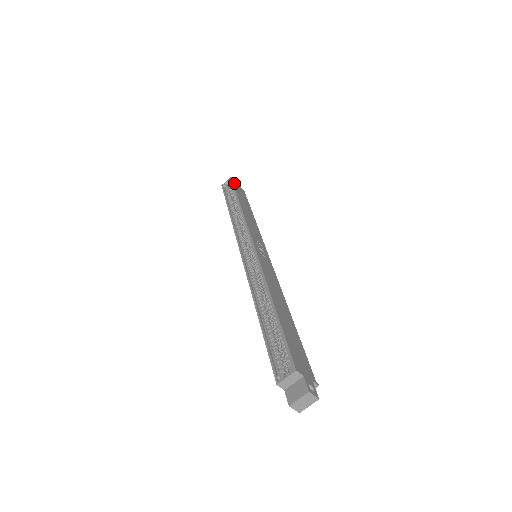
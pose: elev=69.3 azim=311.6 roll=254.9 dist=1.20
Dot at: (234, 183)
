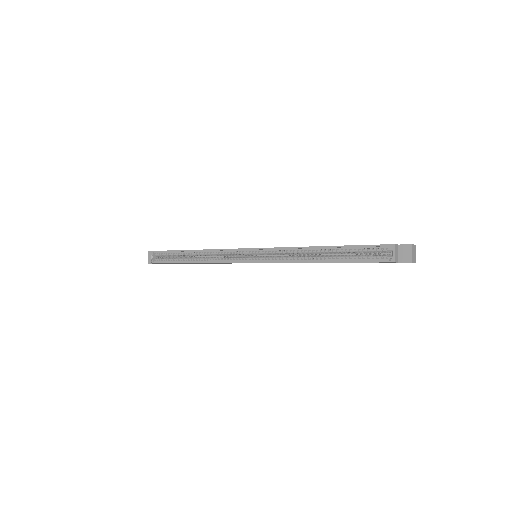
Dot at: (159, 251)
